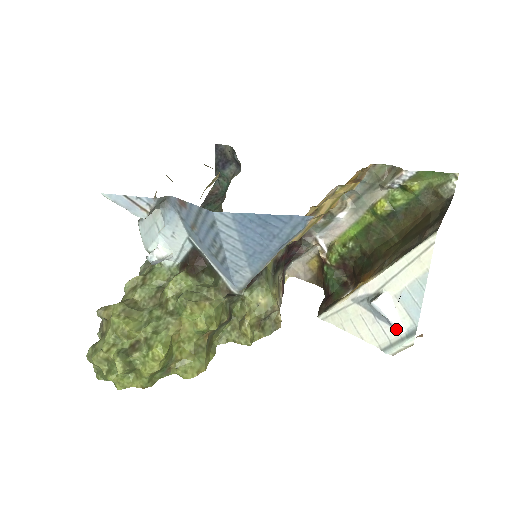
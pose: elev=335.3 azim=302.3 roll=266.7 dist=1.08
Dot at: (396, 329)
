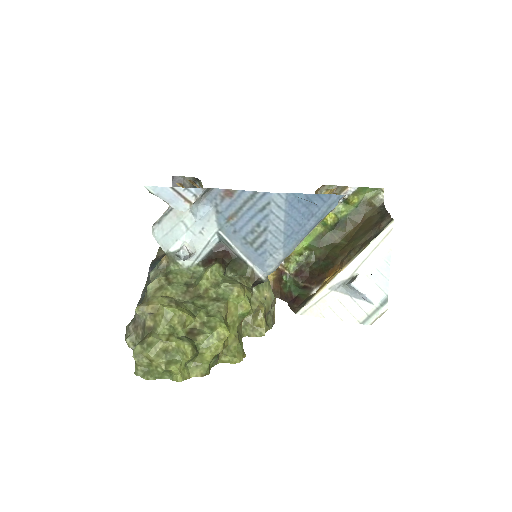
Dot at: (371, 302)
